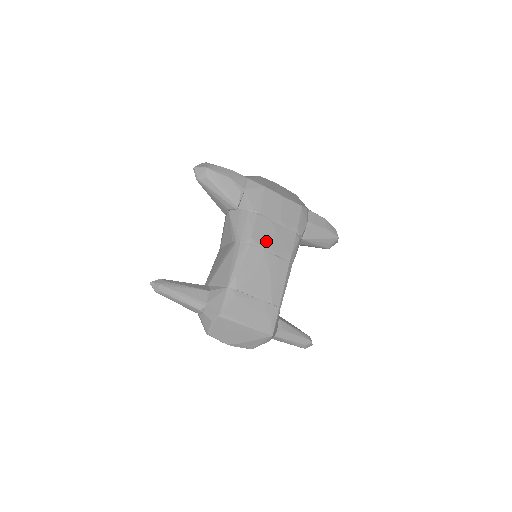
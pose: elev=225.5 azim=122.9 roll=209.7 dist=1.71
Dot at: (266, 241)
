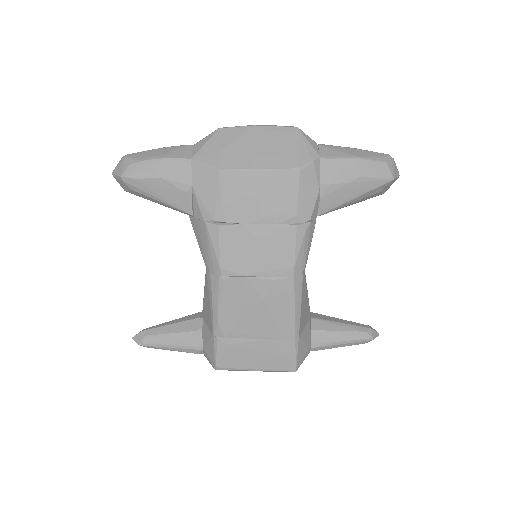
Dot at: (245, 263)
